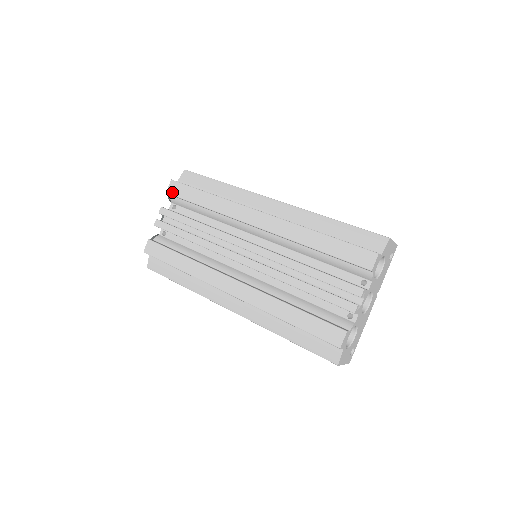
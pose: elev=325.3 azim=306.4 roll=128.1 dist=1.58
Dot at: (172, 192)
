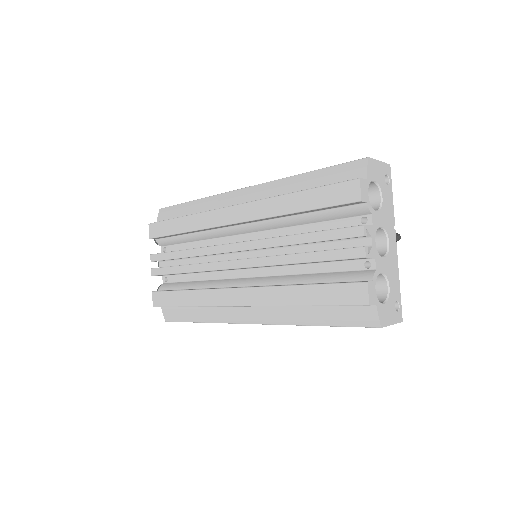
Dot at: (153, 235)
